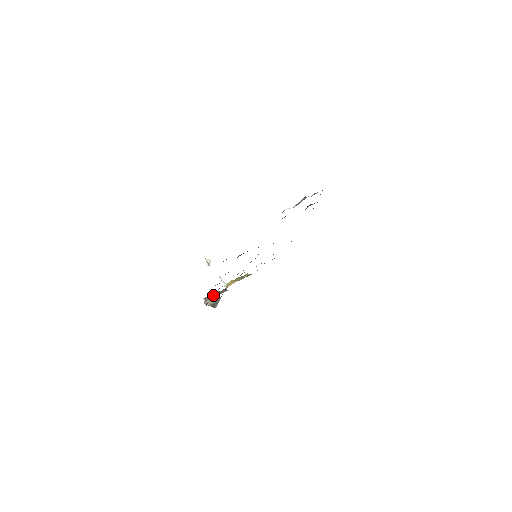
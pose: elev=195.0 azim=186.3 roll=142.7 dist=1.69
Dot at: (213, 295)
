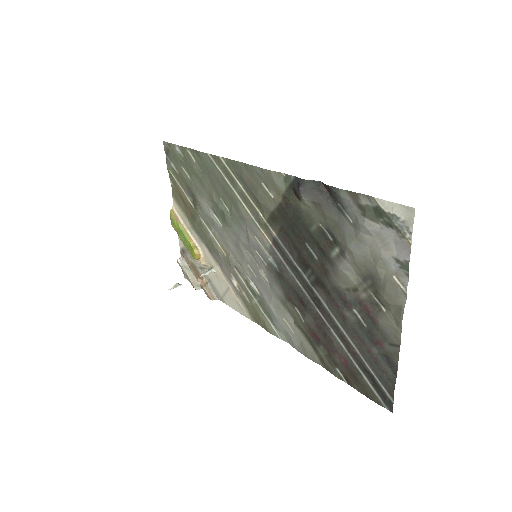
Dot at: (201, 280)
